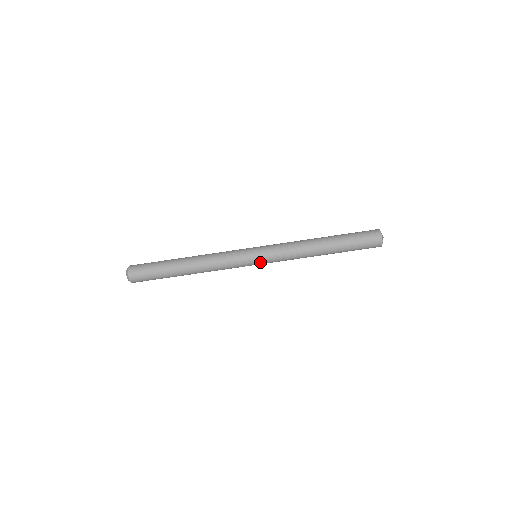
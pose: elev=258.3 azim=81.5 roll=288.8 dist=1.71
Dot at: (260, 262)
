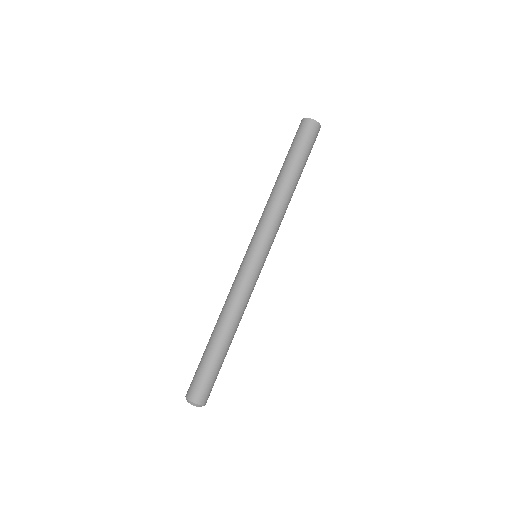
Dot at: (255, 250)
